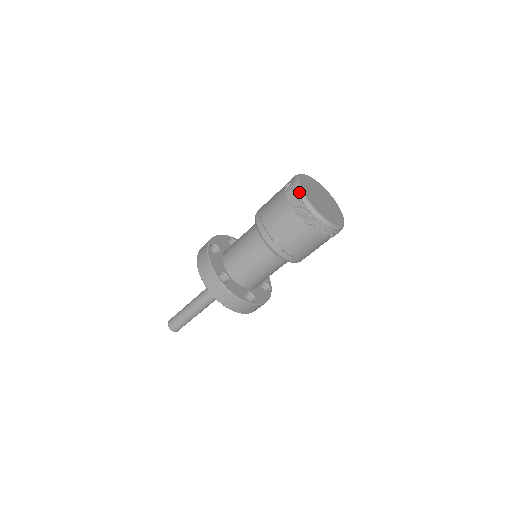
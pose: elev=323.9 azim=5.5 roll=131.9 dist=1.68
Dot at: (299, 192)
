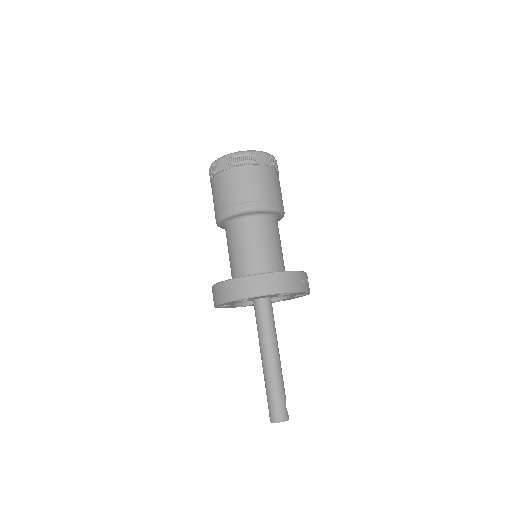
Dot at: (214, 162)
